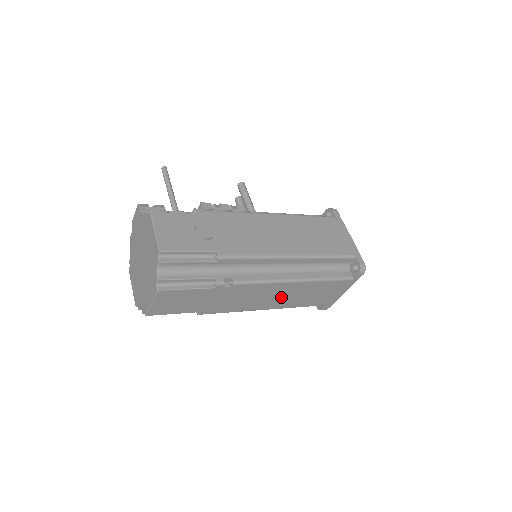
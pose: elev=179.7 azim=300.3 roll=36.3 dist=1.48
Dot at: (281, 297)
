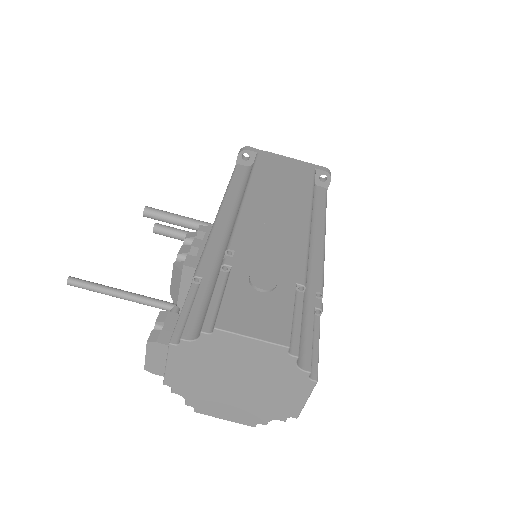
Dot at: occluded
